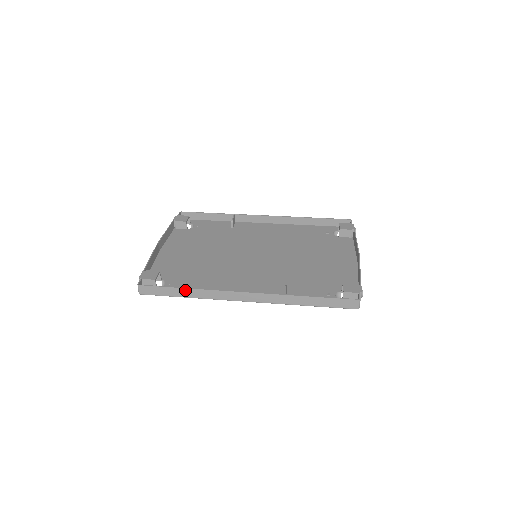
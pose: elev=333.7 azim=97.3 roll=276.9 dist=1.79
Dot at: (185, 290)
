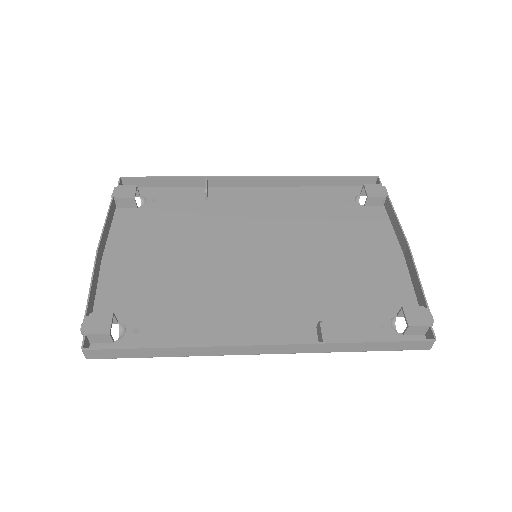
Dot at: (164, 349)
